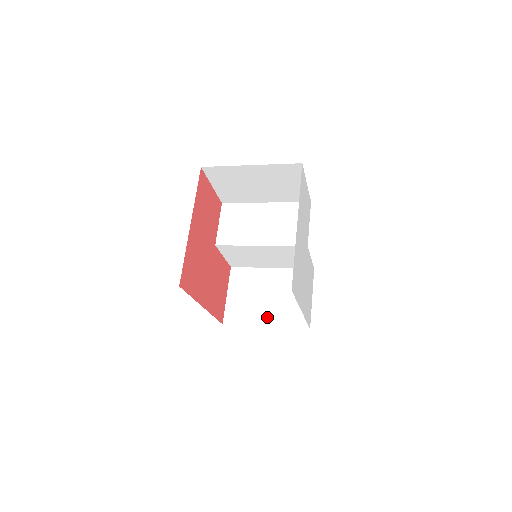
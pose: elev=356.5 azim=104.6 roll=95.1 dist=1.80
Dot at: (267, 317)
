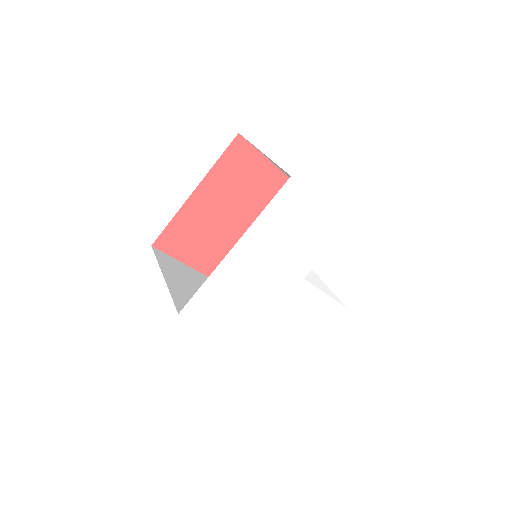
Dot at: occluded
